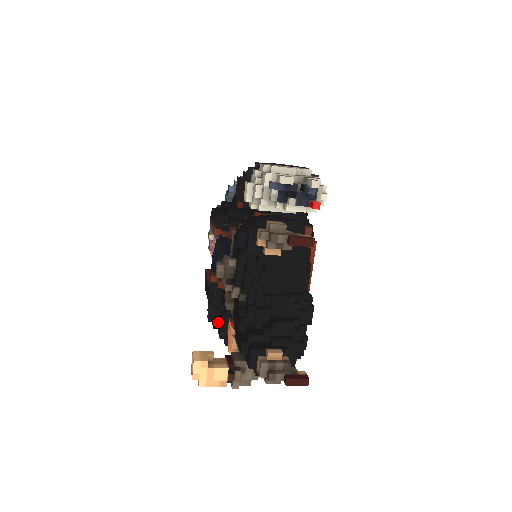
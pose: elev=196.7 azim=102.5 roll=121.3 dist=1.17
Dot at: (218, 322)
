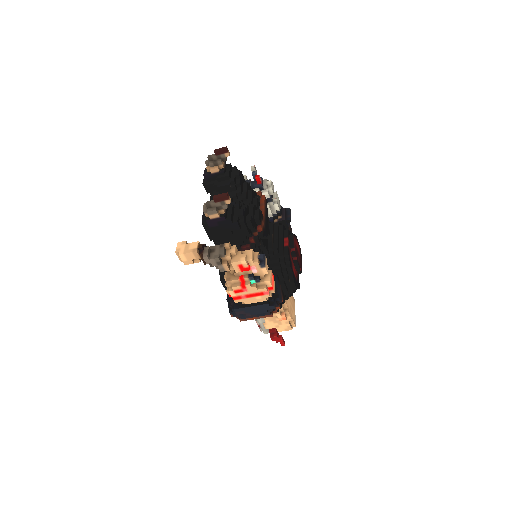
Dot at: (230, 299)
